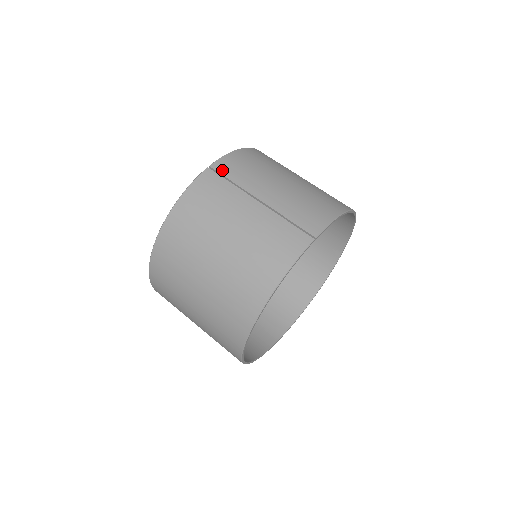
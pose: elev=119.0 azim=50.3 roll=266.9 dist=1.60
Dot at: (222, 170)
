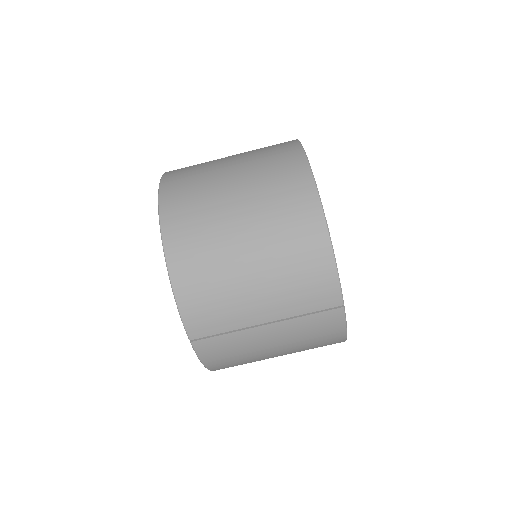
Dot at: (203, 333)
